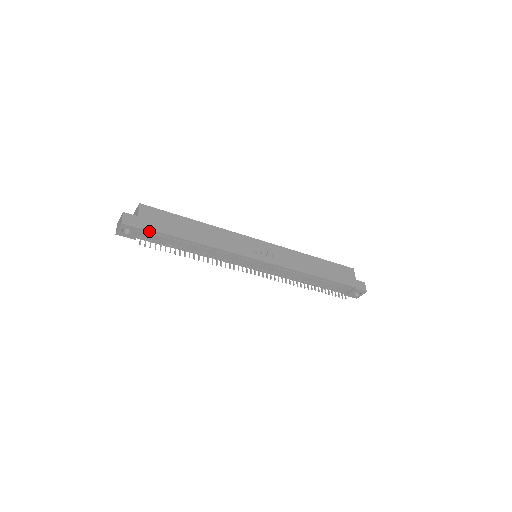
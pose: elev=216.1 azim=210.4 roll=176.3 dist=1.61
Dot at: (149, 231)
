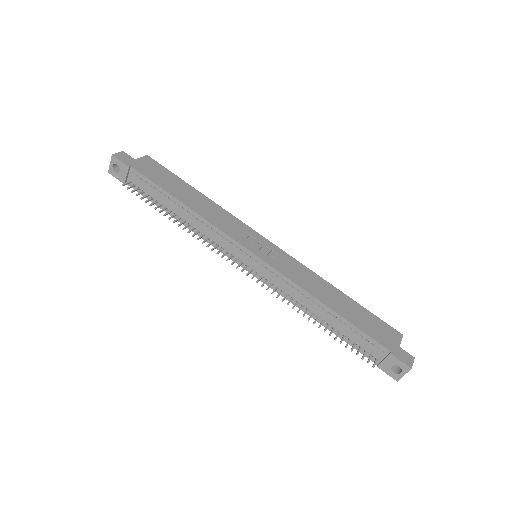
Dot at: (137, 174)
